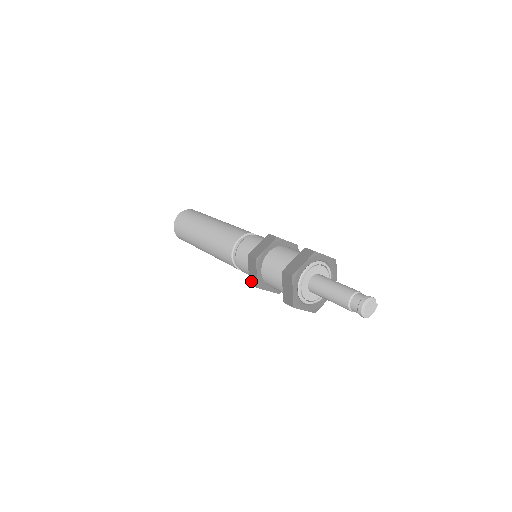
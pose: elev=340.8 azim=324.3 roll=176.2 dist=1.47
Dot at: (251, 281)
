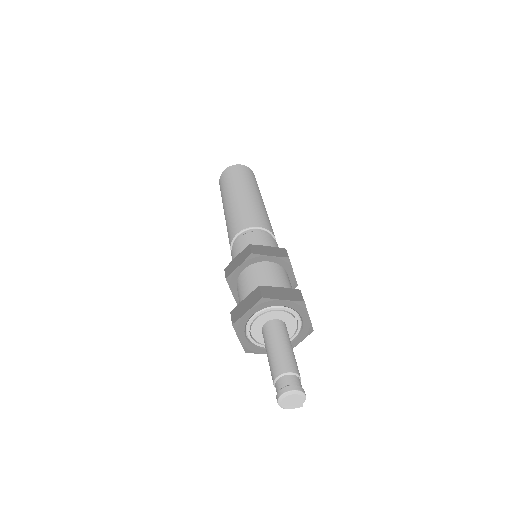
Dot at: (228, 268)
